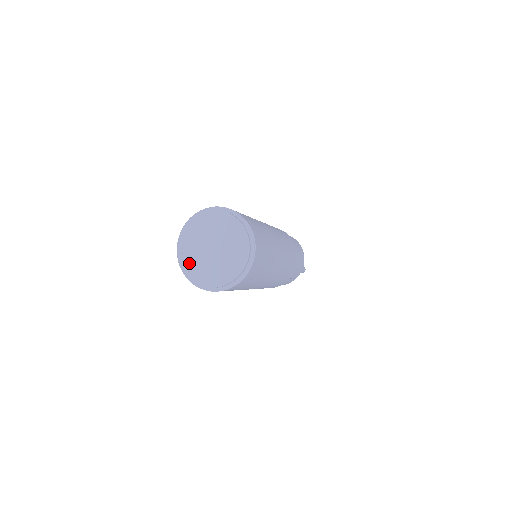
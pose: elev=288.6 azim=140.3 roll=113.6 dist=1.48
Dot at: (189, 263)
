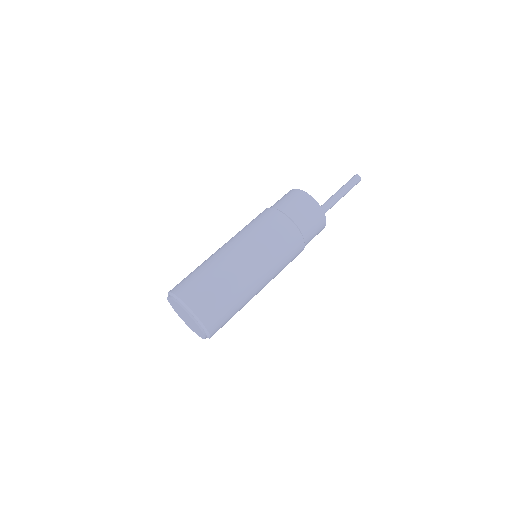
Dot at: (180, 316)
